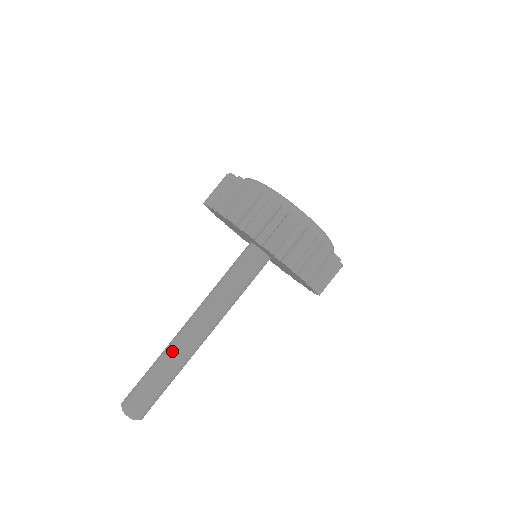
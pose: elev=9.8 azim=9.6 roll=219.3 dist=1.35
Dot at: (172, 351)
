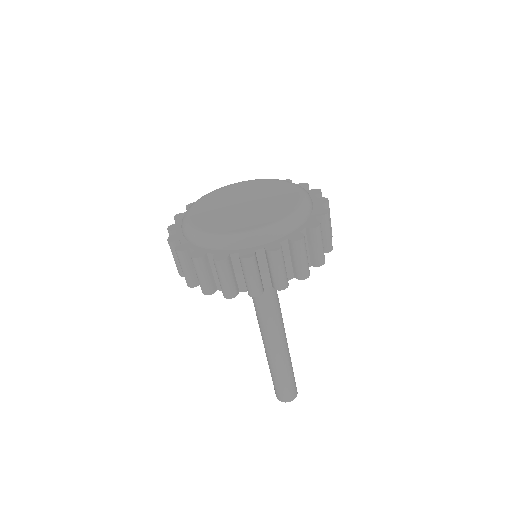
Dot at: (266, 354)
